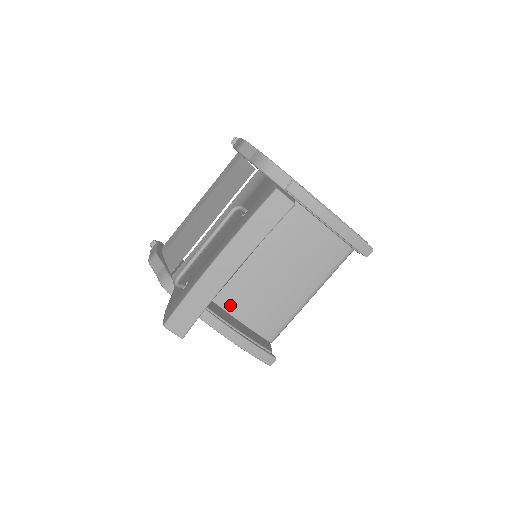
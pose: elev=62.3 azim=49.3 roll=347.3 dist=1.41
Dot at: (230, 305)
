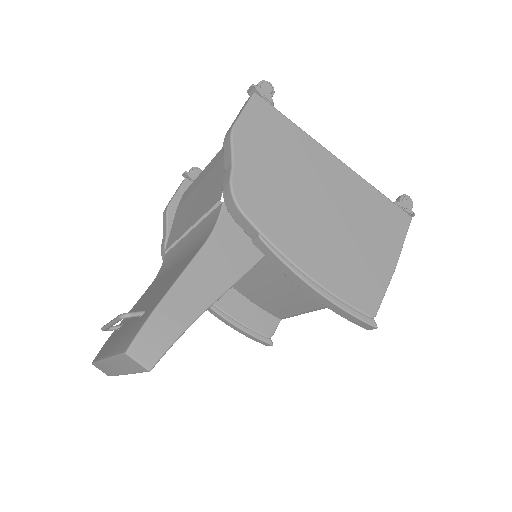
Dot at: occluded
